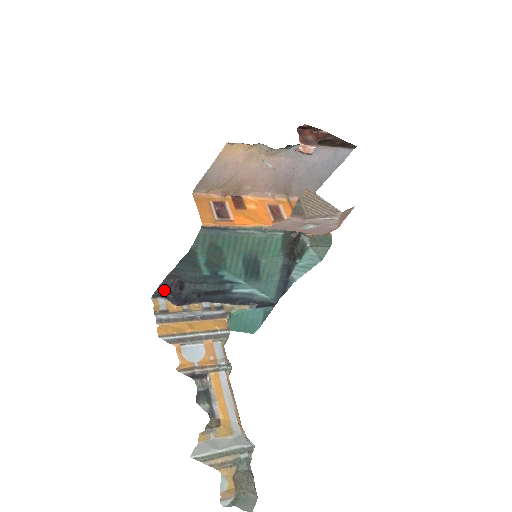
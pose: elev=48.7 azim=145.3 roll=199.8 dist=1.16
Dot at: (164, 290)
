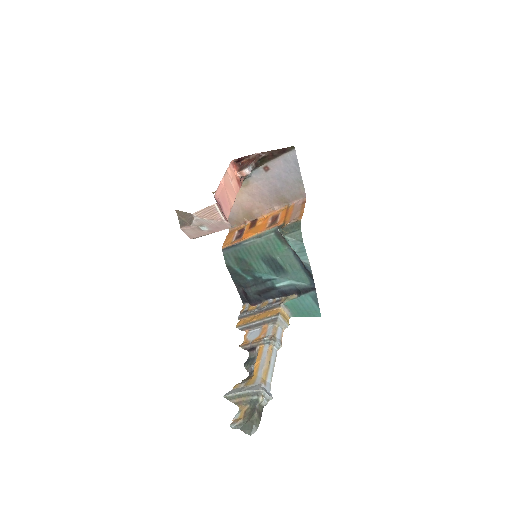
Dot at: (243, 297)
